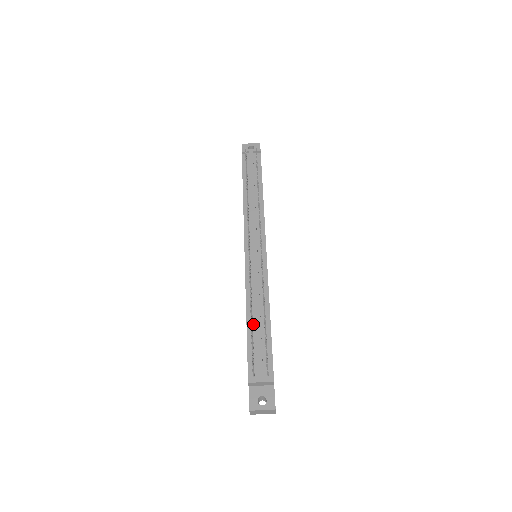
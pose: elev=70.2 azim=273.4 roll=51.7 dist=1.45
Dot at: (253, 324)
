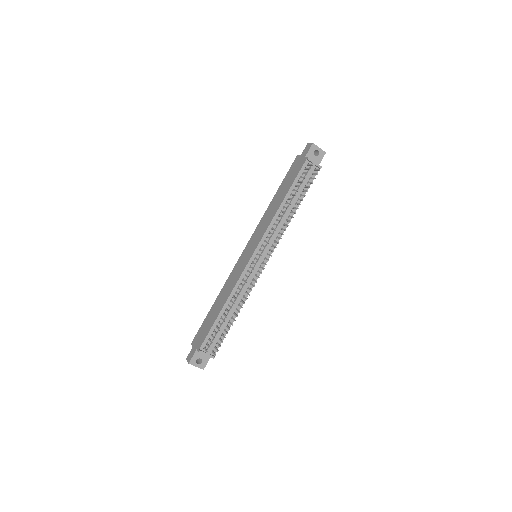
Dot at: (224, 315)
